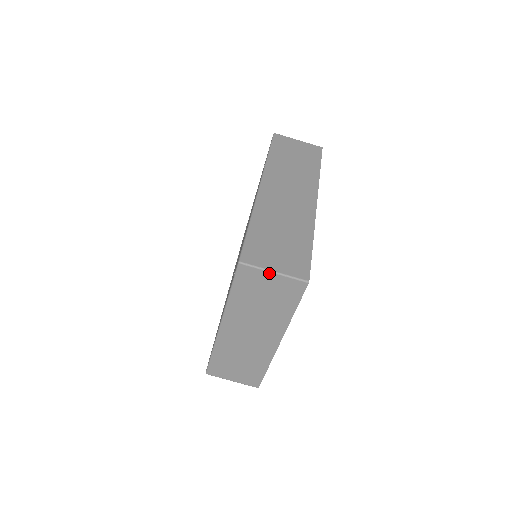
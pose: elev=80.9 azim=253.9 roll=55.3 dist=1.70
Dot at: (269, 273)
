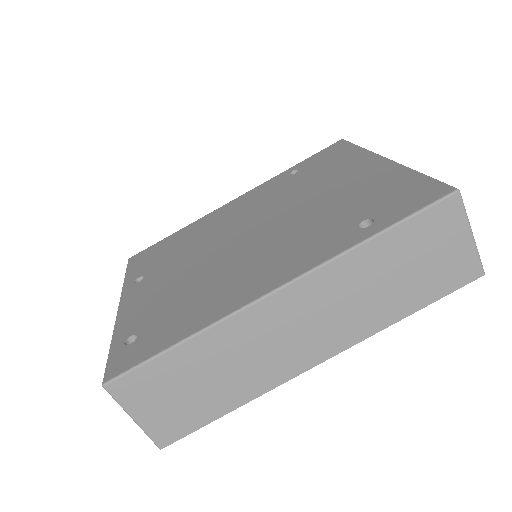
Dot at: (129, 413)
